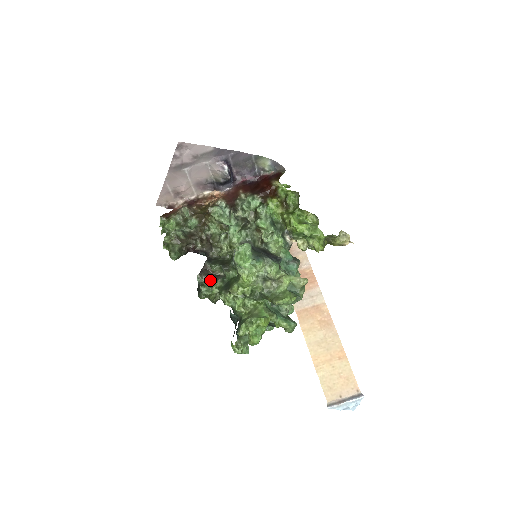
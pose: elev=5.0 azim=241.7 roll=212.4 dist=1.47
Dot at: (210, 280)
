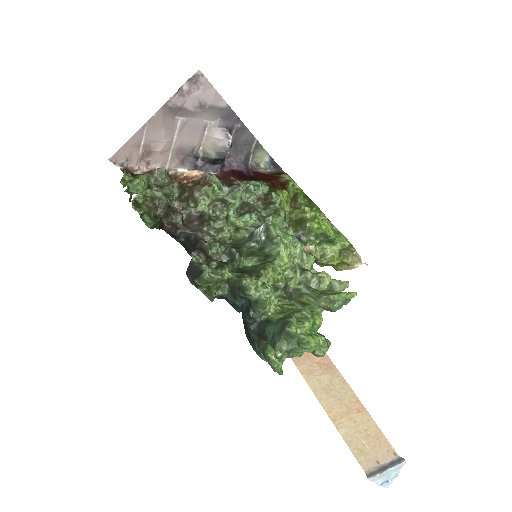
Dot at: (214, 262)
